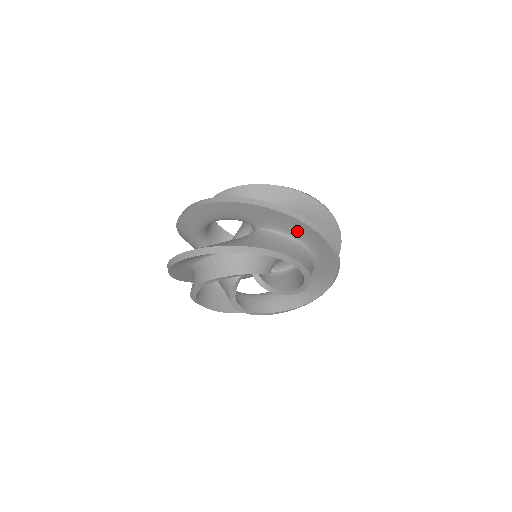
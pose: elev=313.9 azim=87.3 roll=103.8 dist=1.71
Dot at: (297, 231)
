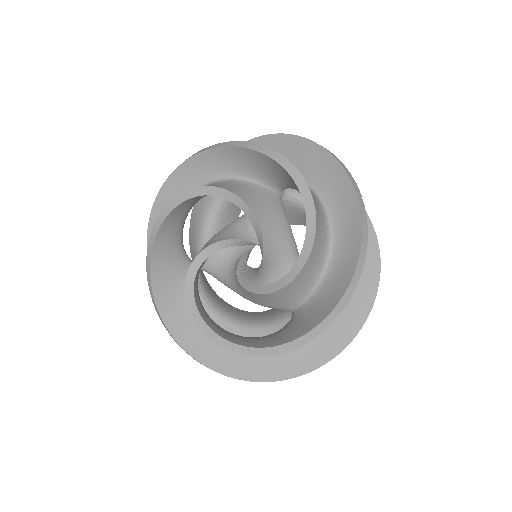
Dot at: (326, 183)
